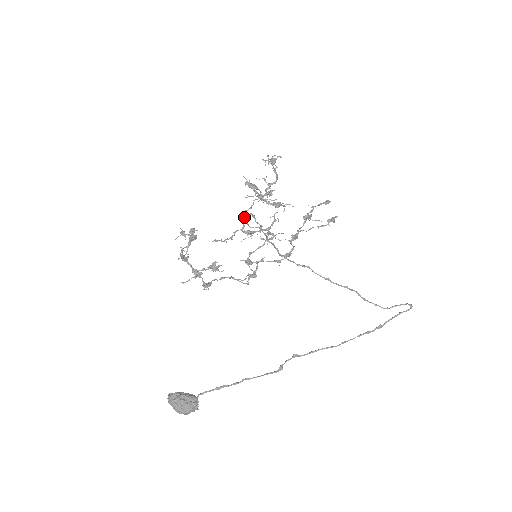
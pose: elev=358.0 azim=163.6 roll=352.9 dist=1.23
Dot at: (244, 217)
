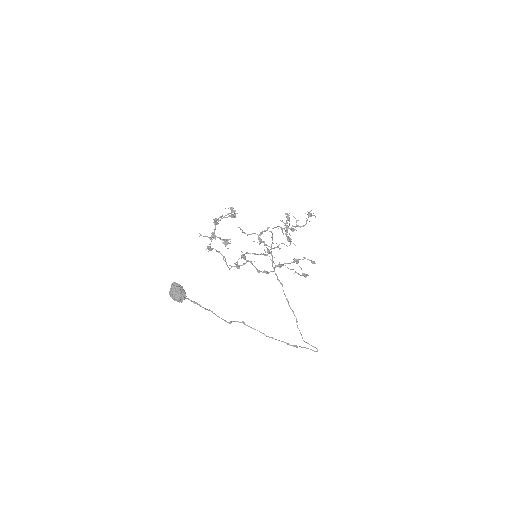
Dot at: (266, 230)
